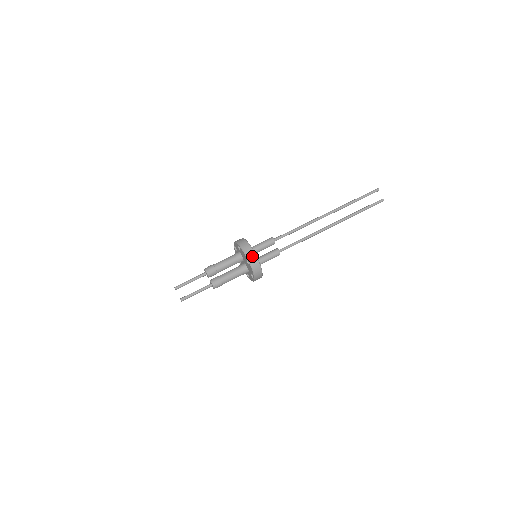
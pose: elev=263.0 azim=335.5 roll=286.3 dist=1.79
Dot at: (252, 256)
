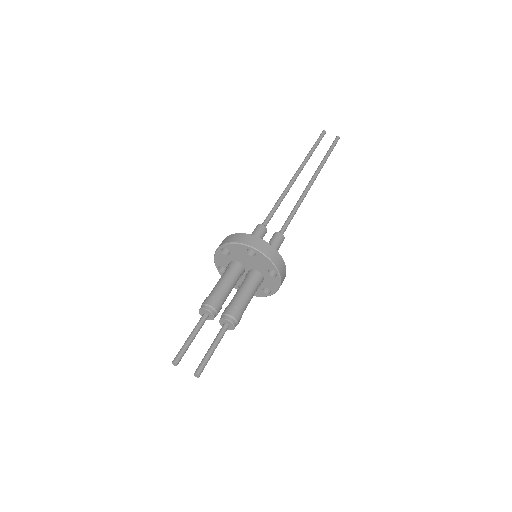
Dot at: (250, 239)
